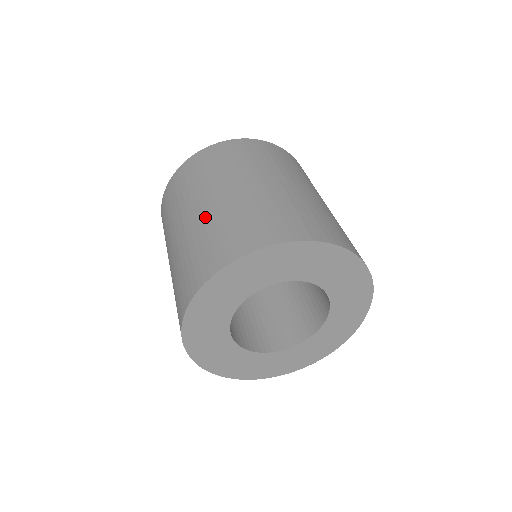
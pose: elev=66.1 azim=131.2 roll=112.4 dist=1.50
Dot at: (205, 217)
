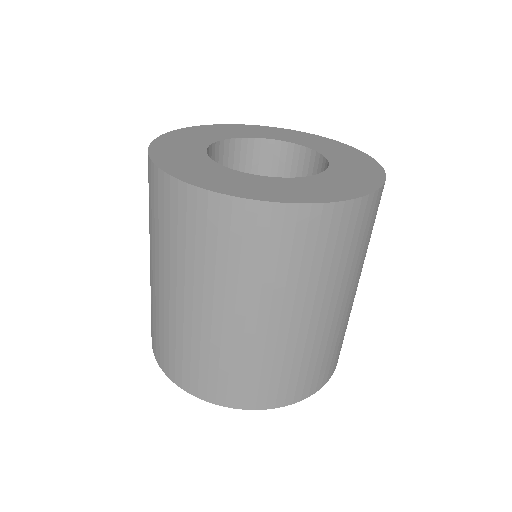
Dot at: occluded
